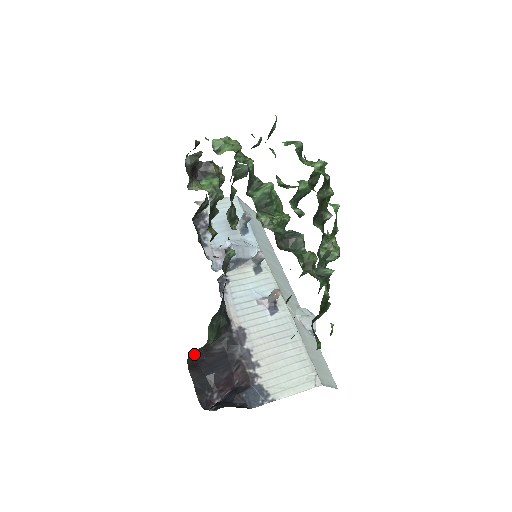
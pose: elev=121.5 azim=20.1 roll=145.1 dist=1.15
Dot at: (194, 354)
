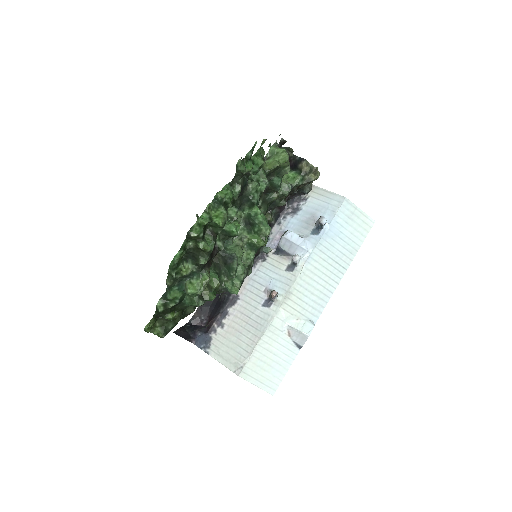
Dot at: occluded
